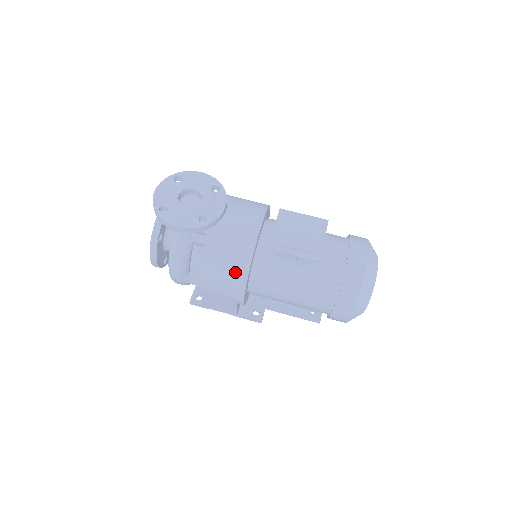
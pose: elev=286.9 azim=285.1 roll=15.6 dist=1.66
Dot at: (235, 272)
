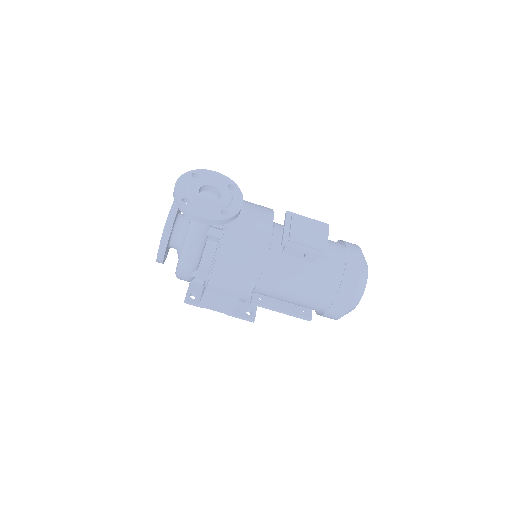
Dot at: (248, 266)
